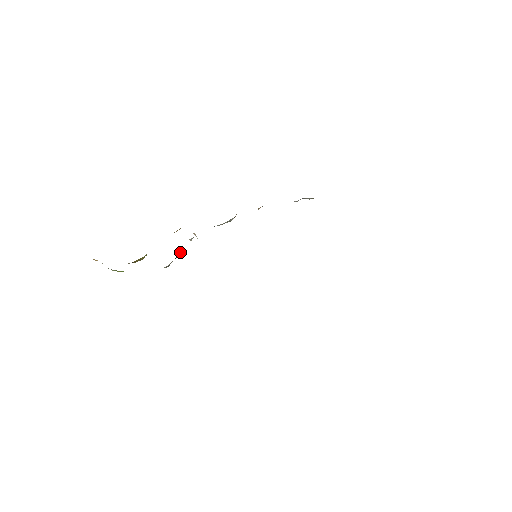
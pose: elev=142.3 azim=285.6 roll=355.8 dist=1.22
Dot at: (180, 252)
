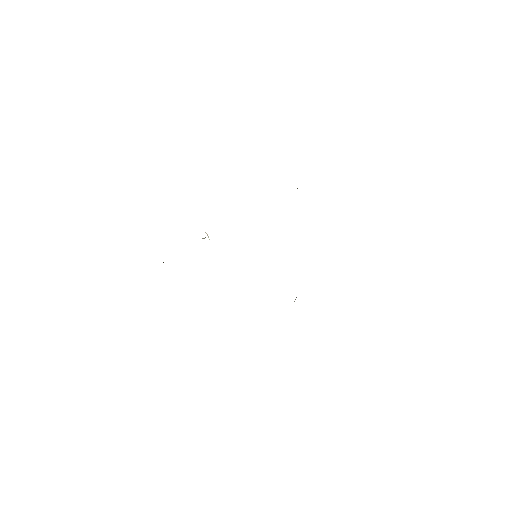
Dot at: occluded
